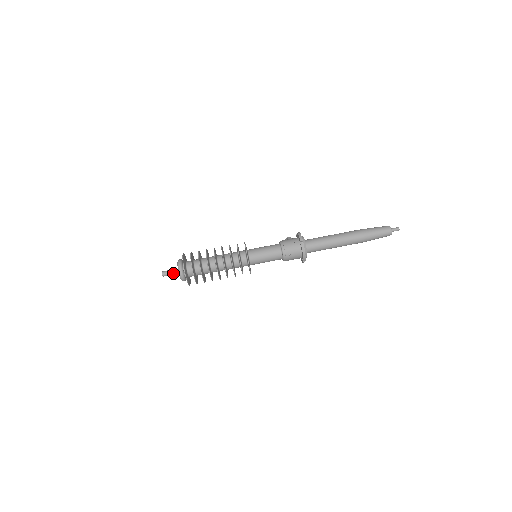
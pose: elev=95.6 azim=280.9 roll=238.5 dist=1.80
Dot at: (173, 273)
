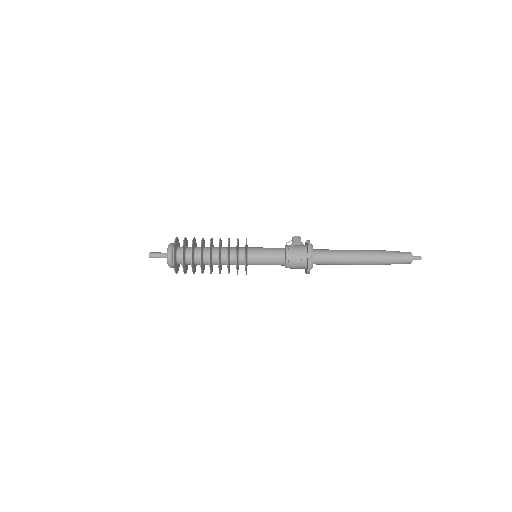
Dot at: (161, 257)
